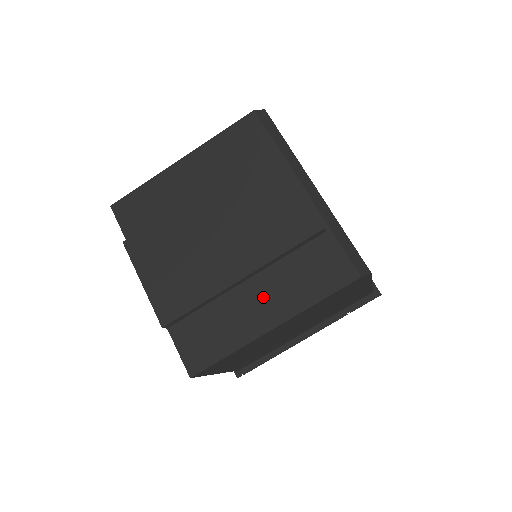
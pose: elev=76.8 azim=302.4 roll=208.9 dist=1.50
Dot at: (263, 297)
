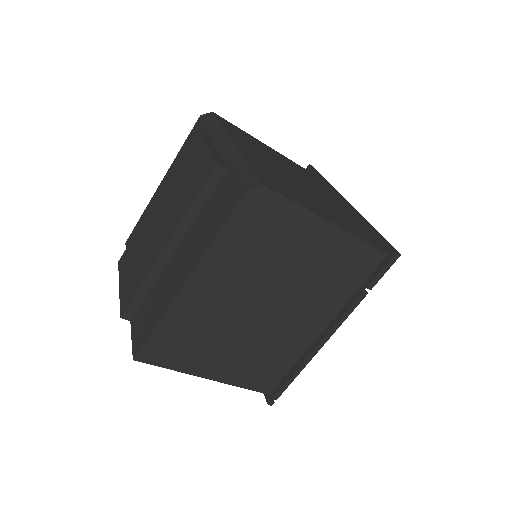
Dot at: (183, 257)
